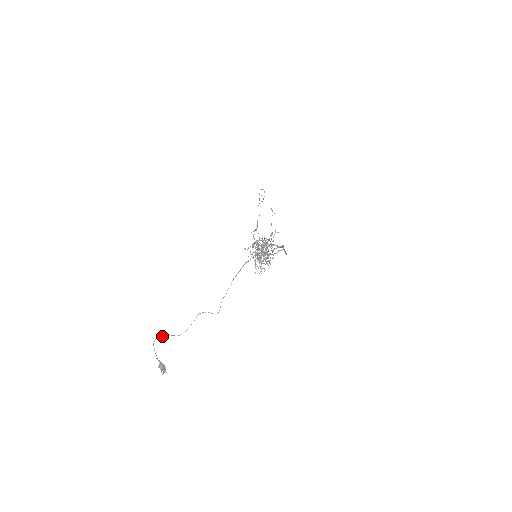
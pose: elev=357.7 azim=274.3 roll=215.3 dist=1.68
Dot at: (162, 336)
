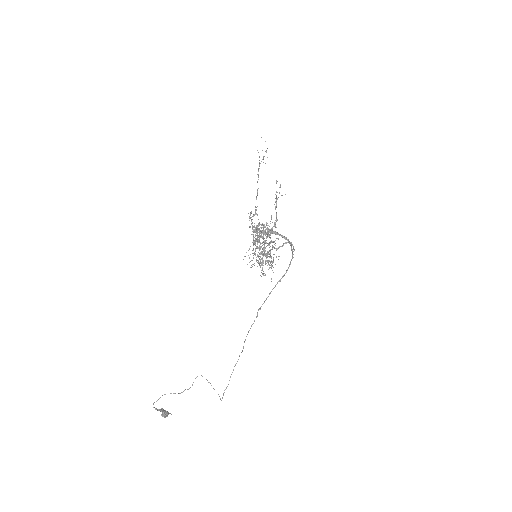
Dot at: (160, 397)
